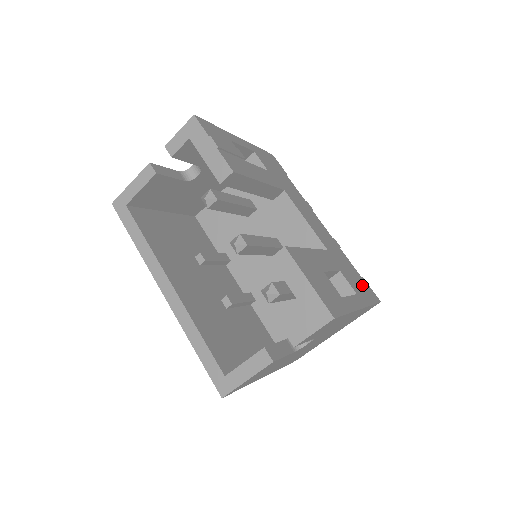
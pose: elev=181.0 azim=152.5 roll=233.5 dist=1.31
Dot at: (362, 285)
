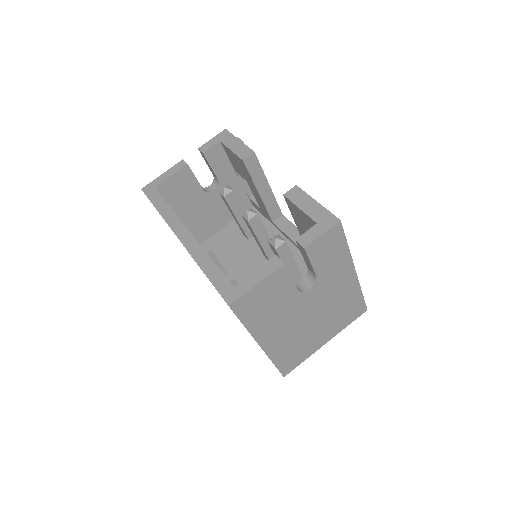
Dot at: occluded
